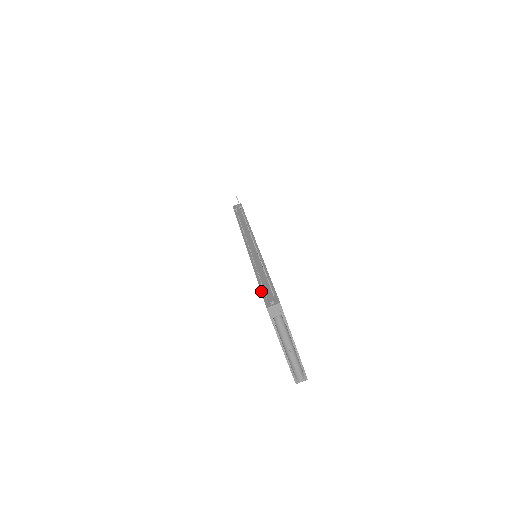
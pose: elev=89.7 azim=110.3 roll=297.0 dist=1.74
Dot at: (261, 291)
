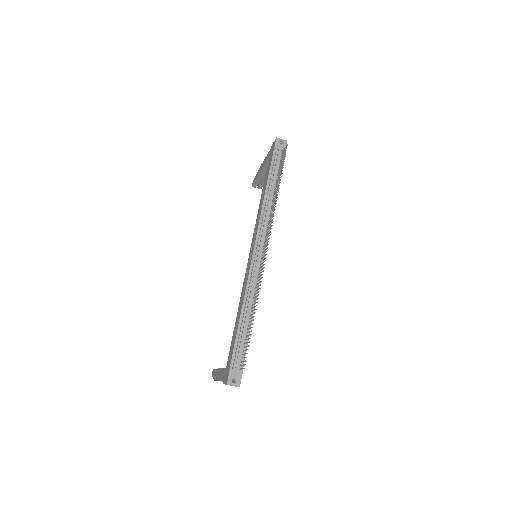
Dot at: (233, 351)
